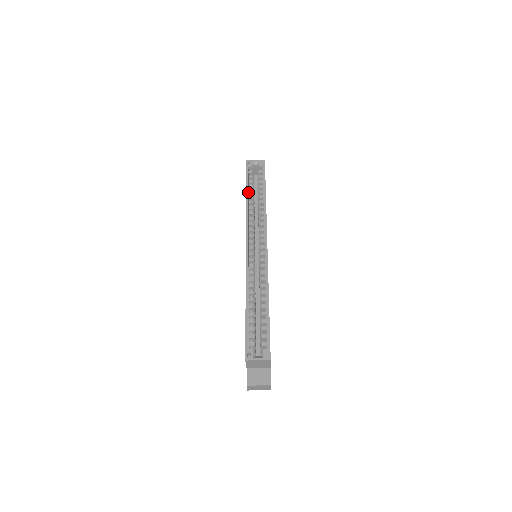
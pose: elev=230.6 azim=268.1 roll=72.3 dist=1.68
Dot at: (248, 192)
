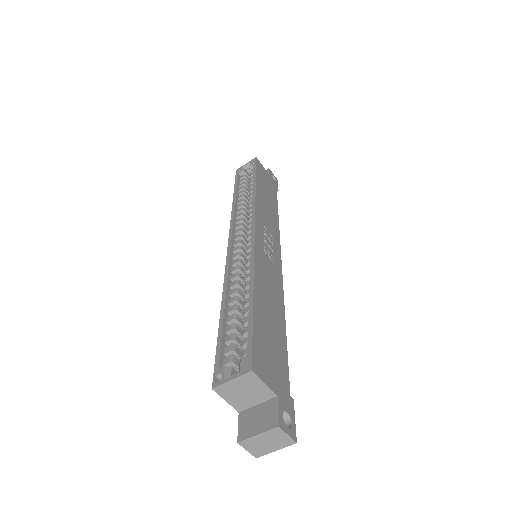
Dot at: (237, 194)
